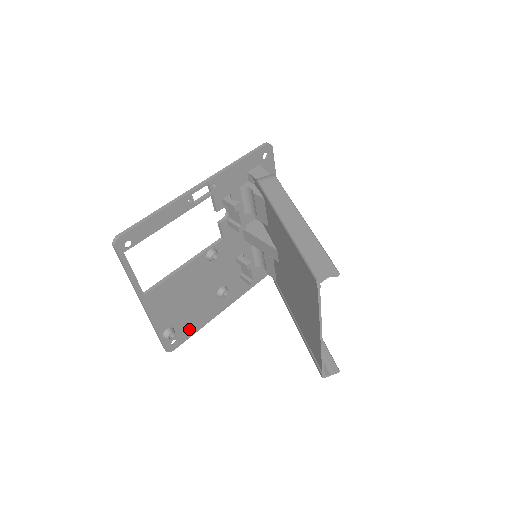
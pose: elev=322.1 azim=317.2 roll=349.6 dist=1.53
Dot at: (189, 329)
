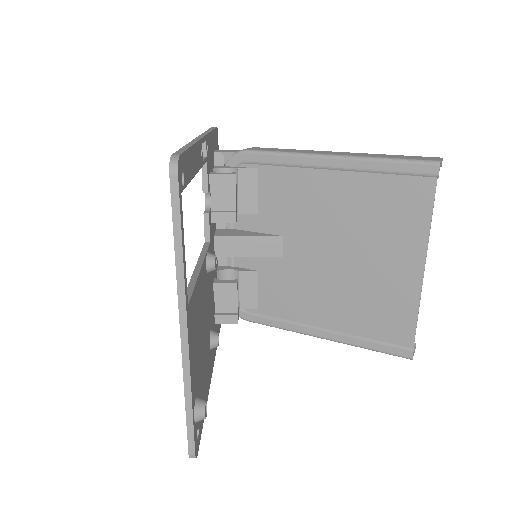
Dot at: occluded
